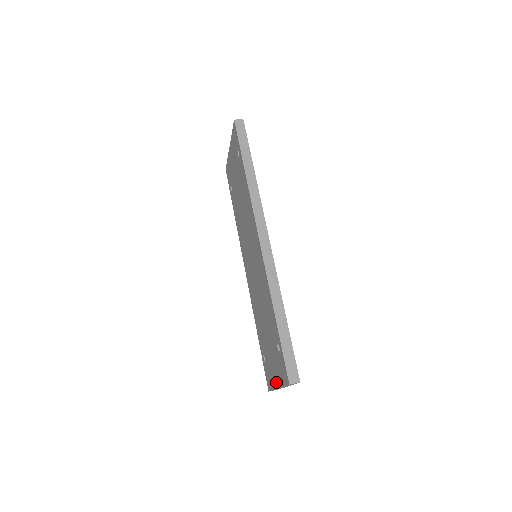
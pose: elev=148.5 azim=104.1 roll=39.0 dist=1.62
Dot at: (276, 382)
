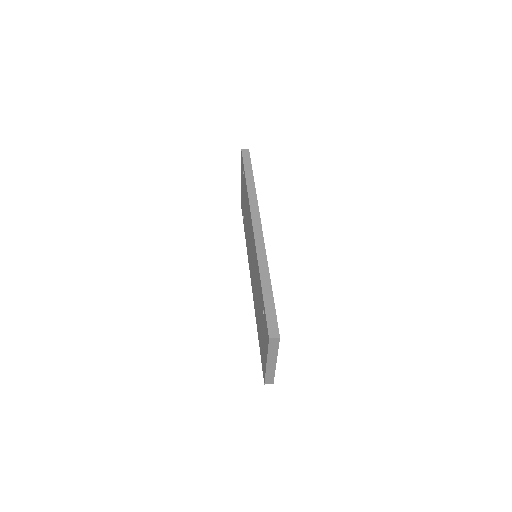
Dot at: (265, 358)
